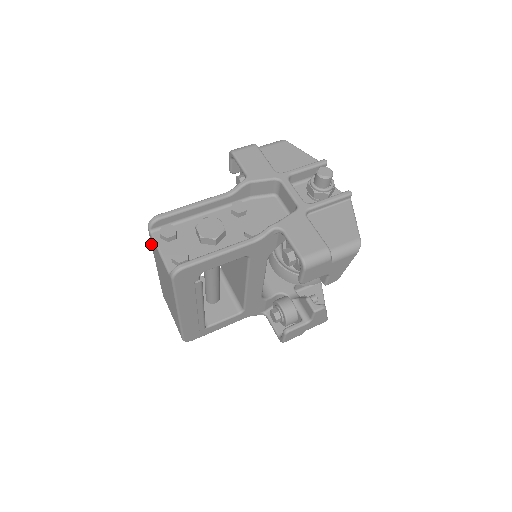
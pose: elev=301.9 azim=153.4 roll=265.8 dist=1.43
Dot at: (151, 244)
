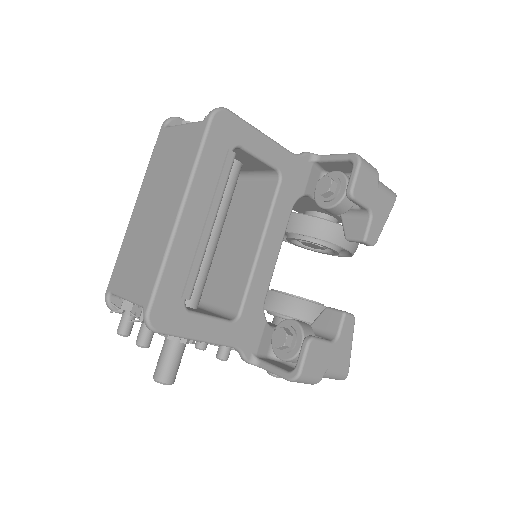
Dot at: (150, 158)
